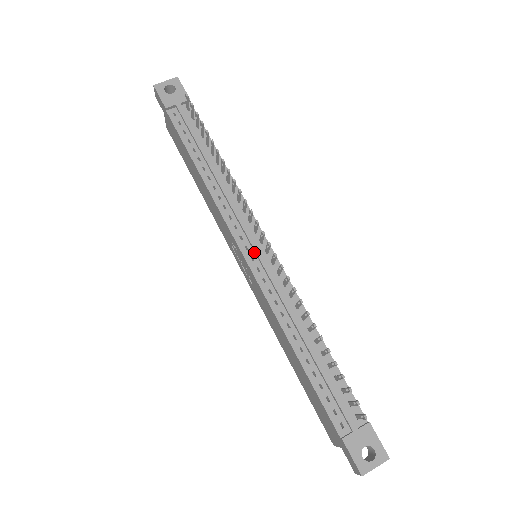
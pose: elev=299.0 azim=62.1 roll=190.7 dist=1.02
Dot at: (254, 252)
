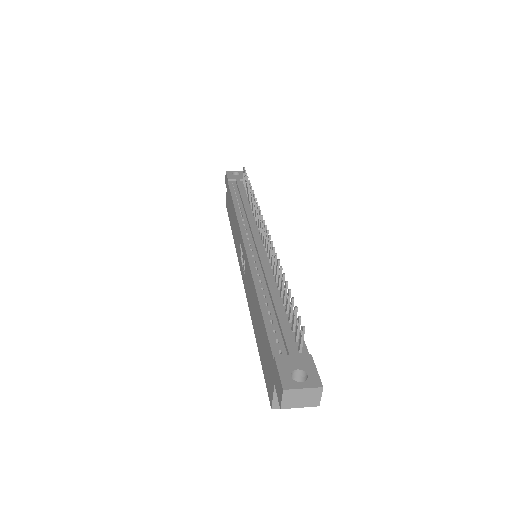
Dot at: (253, 242)
